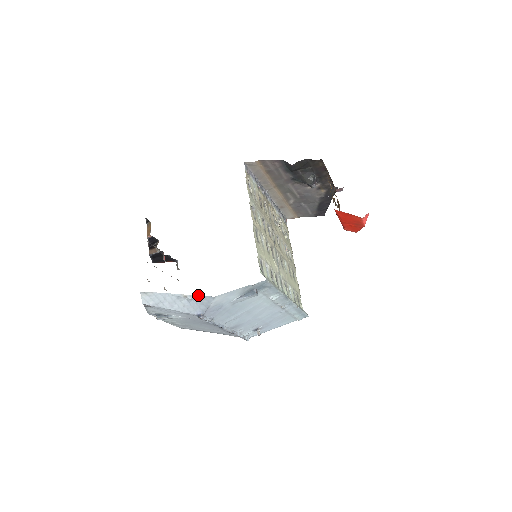
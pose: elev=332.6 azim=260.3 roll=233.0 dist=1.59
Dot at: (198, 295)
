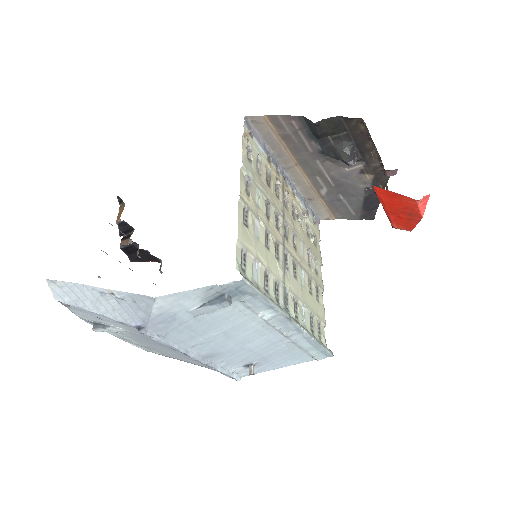
Dot at: occluded
